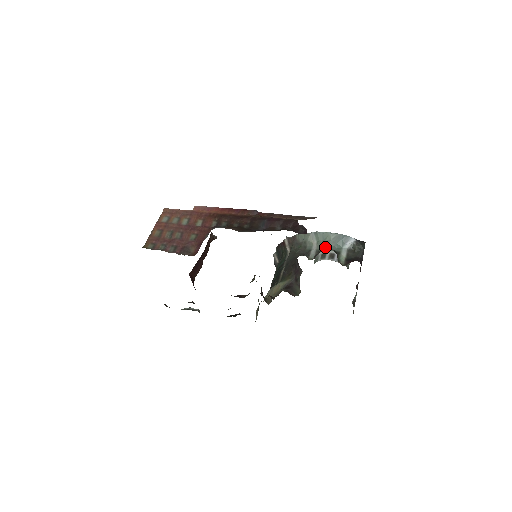
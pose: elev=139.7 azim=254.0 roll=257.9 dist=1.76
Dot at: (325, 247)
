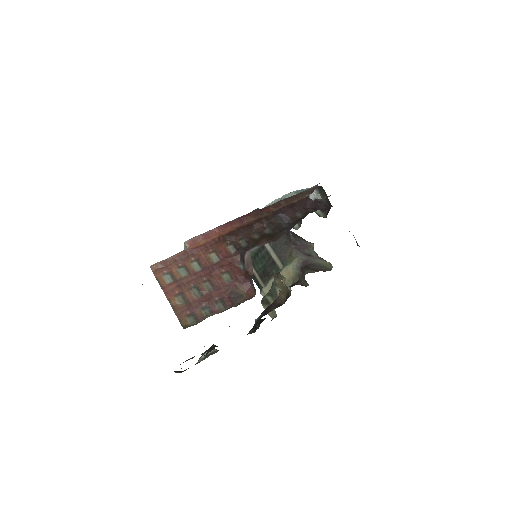
Dot at: occluded
